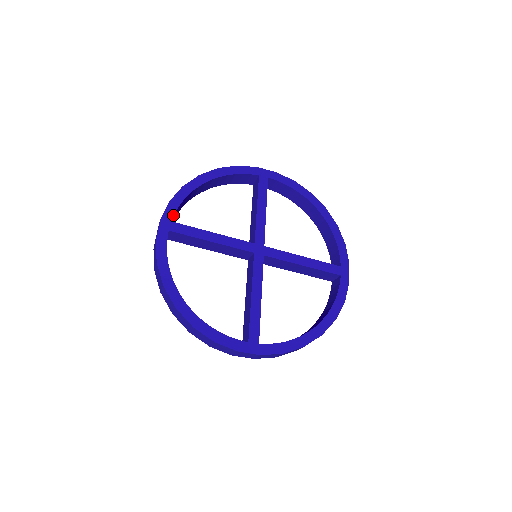
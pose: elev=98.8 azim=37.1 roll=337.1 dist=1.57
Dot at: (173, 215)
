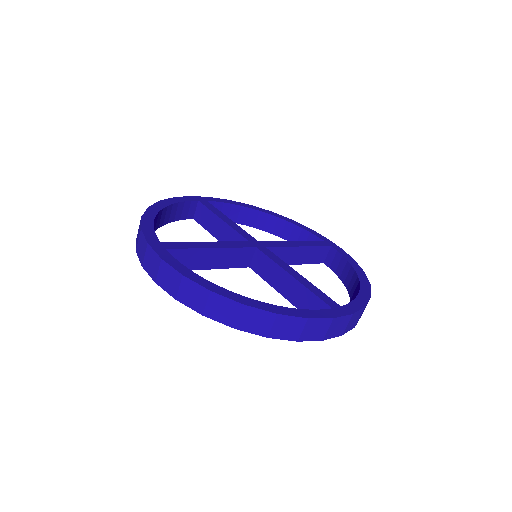
Dot at: (156, 237)
